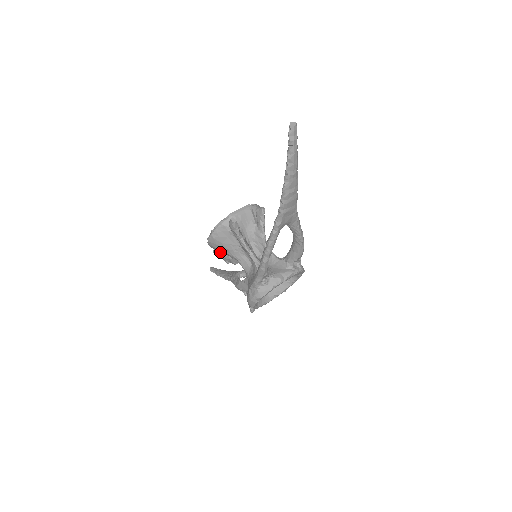
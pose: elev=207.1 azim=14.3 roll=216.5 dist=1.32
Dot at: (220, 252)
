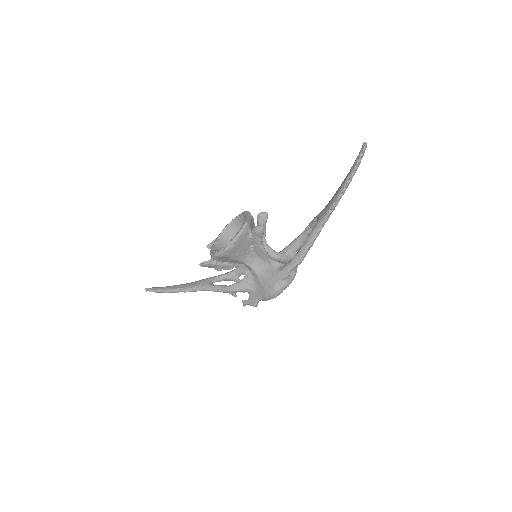
Dot at: (216, 261)
